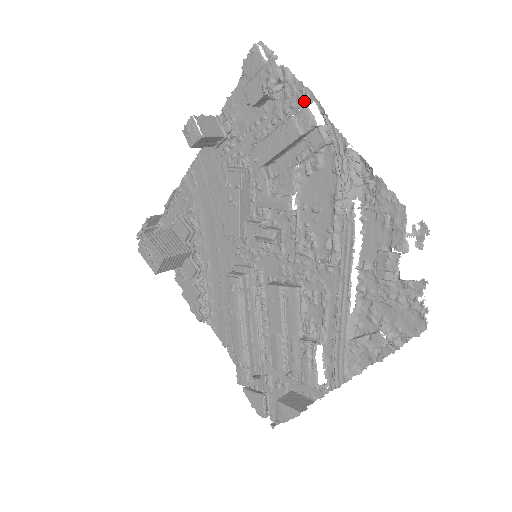
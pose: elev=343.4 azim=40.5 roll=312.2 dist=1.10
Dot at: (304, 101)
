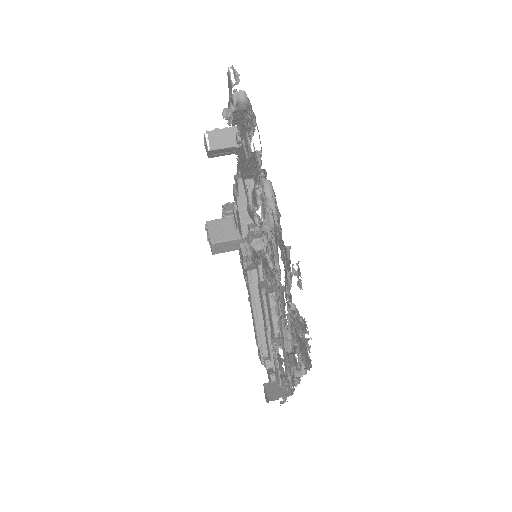
Dot at: (254, 124)
